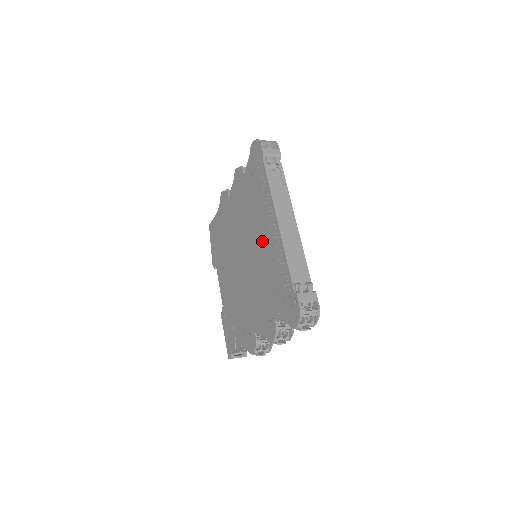
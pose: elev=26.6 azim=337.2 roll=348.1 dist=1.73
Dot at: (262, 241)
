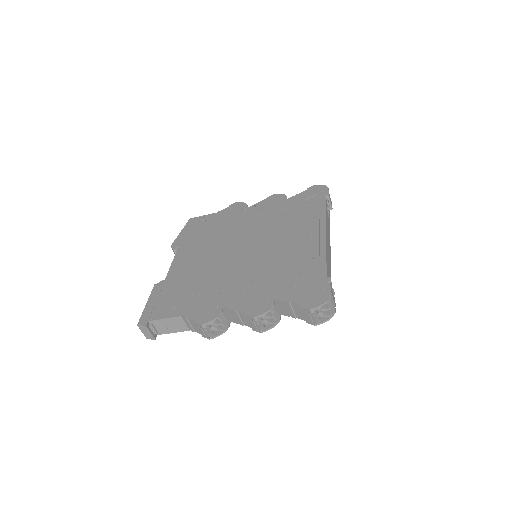
Dot at: (290, 242)
